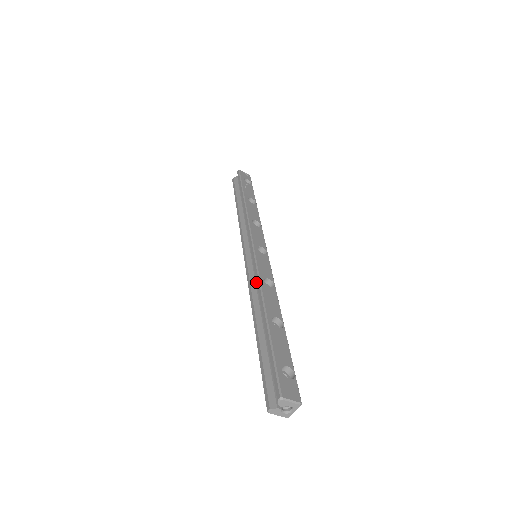
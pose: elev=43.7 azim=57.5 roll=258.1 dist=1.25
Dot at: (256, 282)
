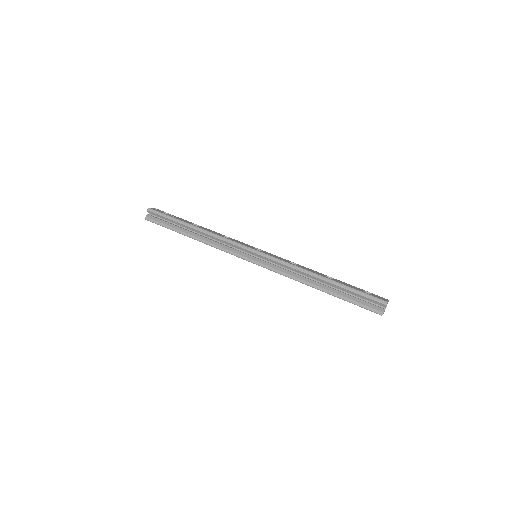
Dot at: (283, 269)
